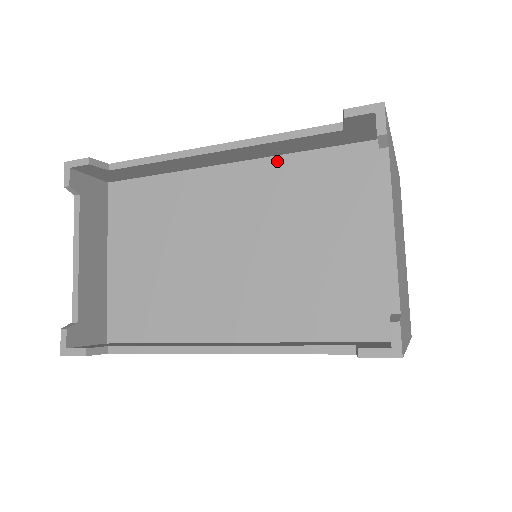
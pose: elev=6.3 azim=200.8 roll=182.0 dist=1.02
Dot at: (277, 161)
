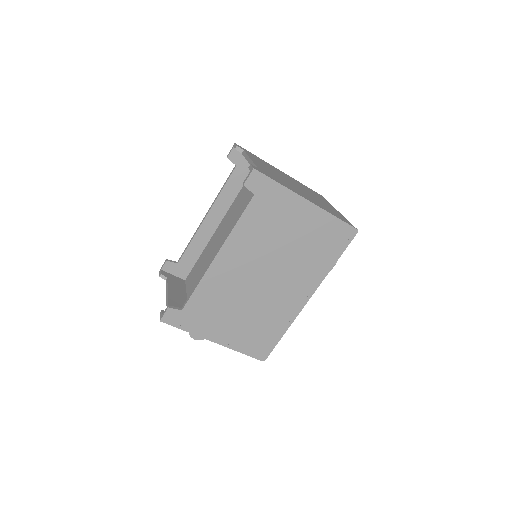
Dot at: (233, 204)
